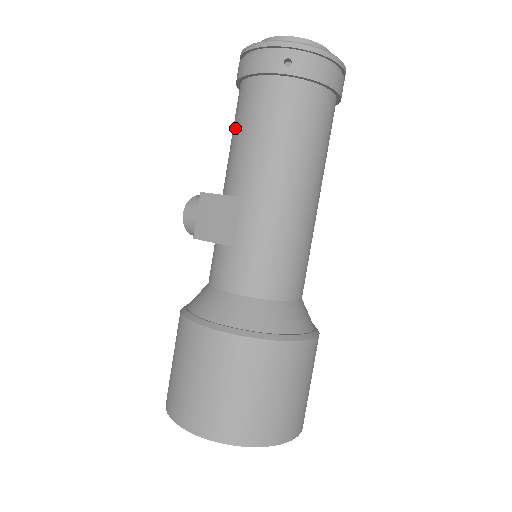
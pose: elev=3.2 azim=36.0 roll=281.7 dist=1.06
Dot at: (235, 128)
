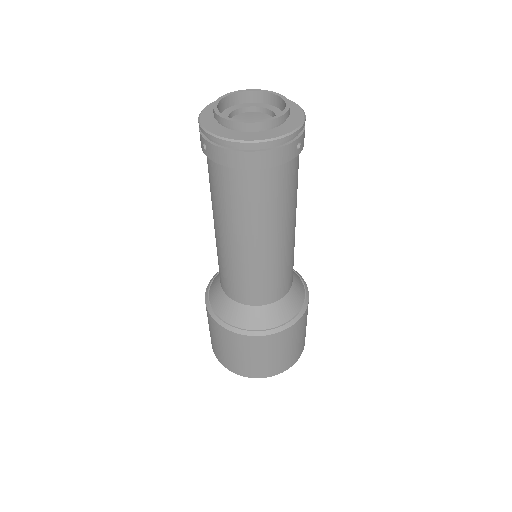
Dot at: occluded
